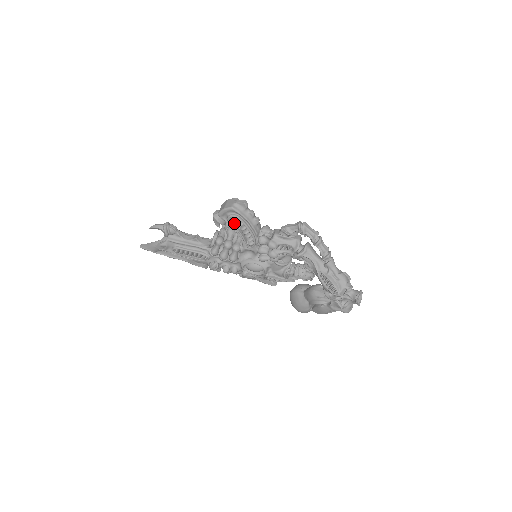
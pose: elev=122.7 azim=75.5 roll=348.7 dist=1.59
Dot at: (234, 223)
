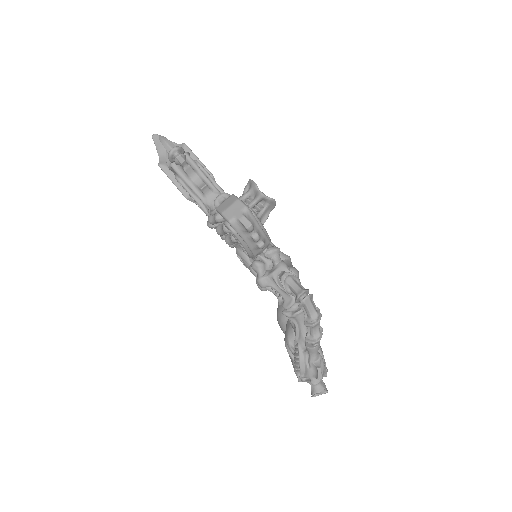
Dot at: occluded
